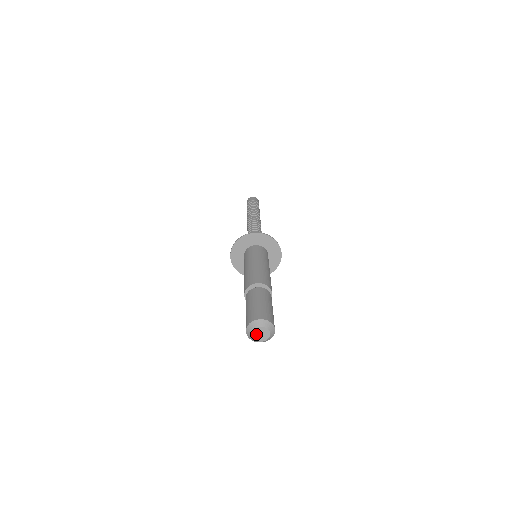
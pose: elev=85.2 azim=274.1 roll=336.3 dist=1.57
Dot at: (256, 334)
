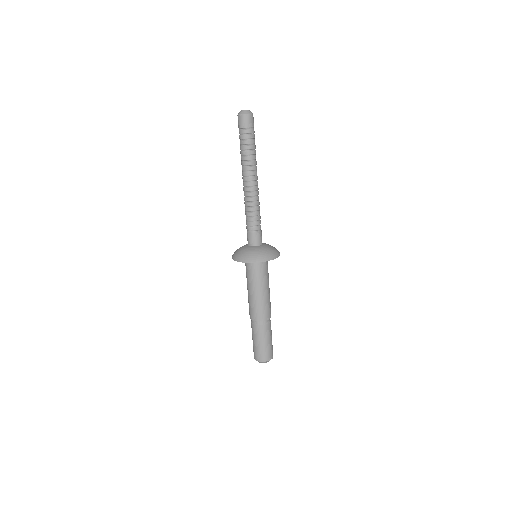
Dot at: occluded
